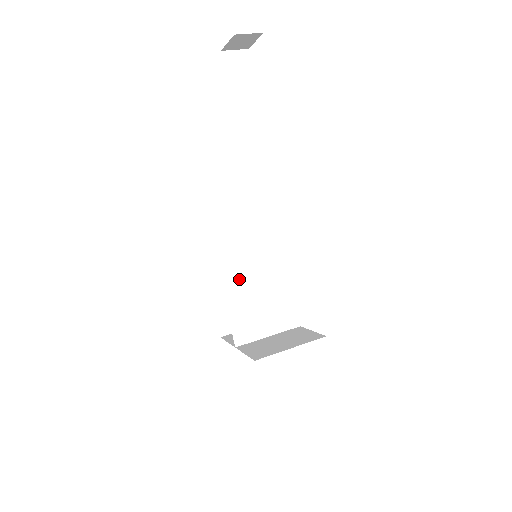
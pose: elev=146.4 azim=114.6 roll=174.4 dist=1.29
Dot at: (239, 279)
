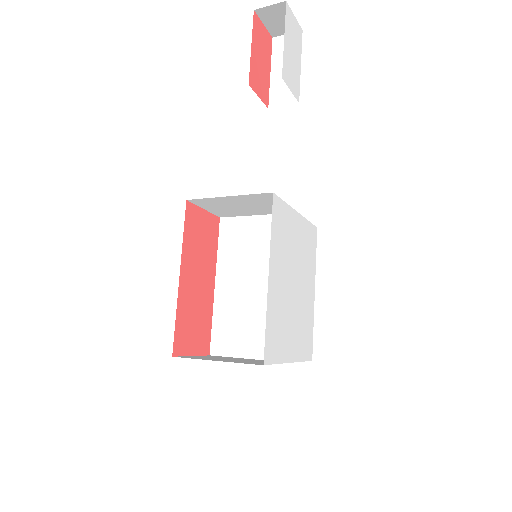
Dot at: (235, 279)
